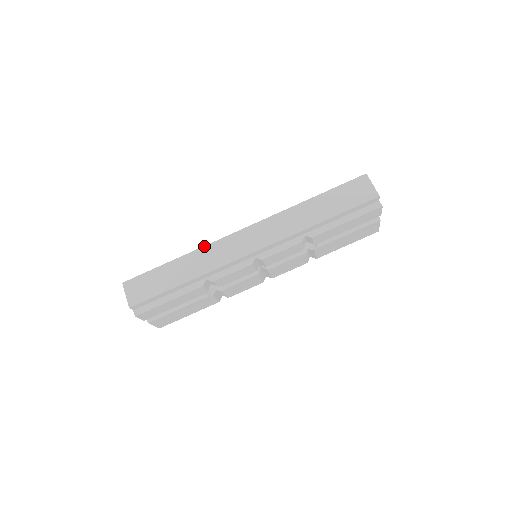
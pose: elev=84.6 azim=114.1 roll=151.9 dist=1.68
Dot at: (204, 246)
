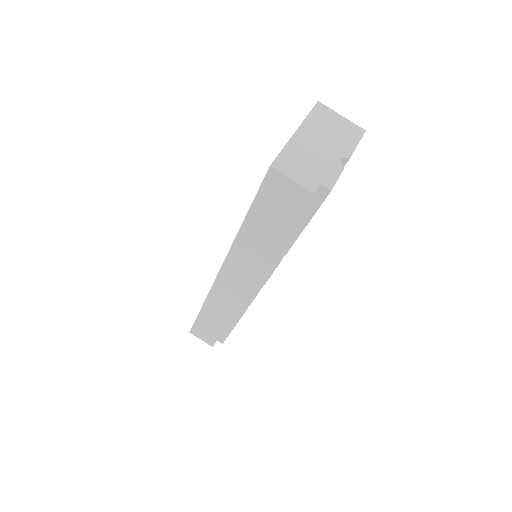
Dot at: (206, 297)
